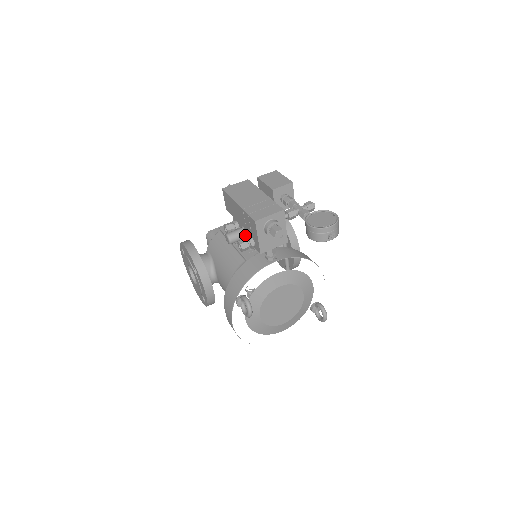
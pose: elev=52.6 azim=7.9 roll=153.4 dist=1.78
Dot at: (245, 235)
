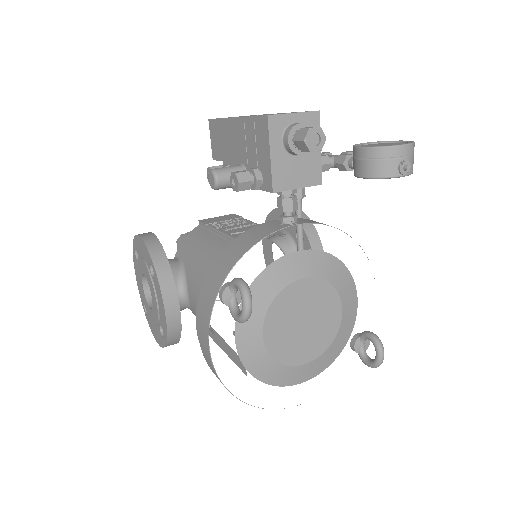
Dot at: occluded
